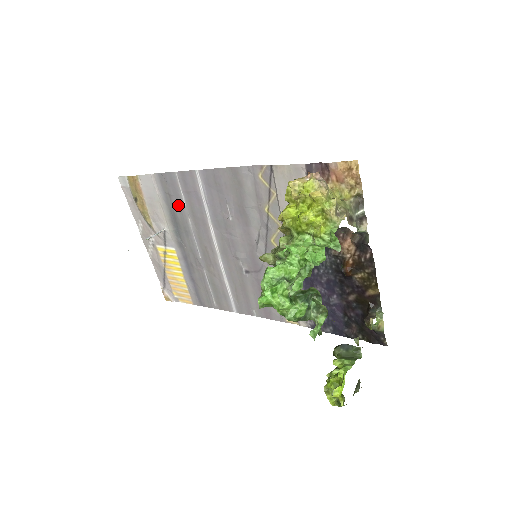
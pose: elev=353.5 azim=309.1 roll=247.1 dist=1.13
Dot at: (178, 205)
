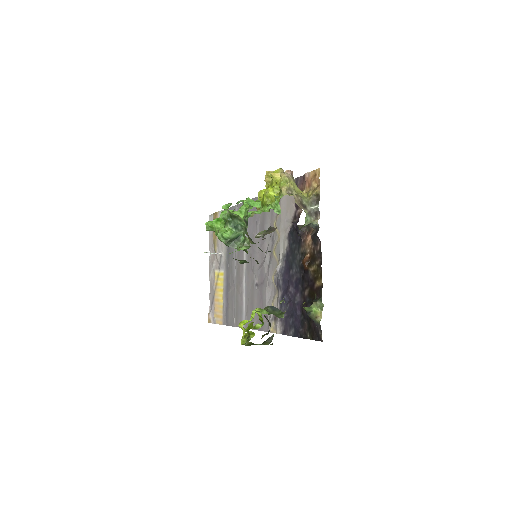
Dot at: occluded
